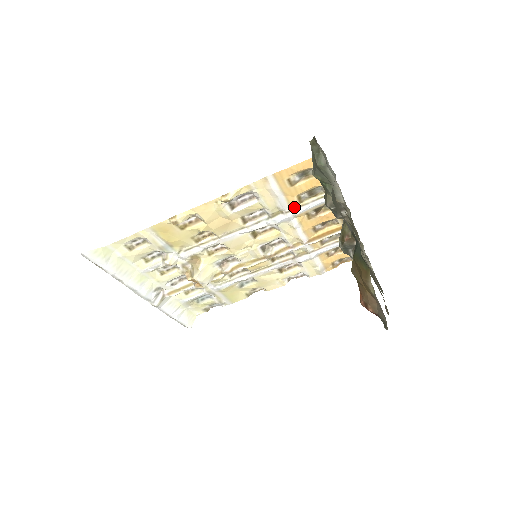
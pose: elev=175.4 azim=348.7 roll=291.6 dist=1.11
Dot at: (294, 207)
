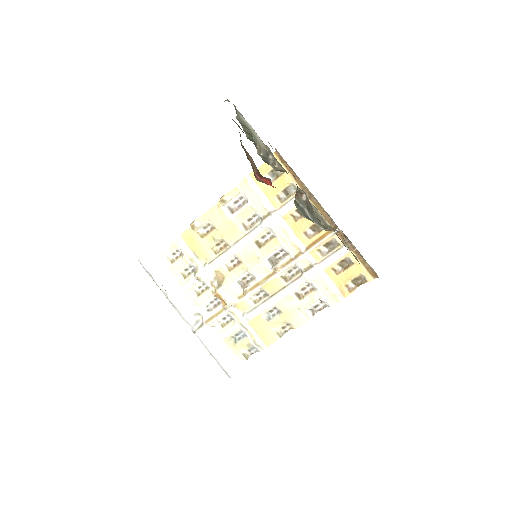
Dot at: (278, 208)
